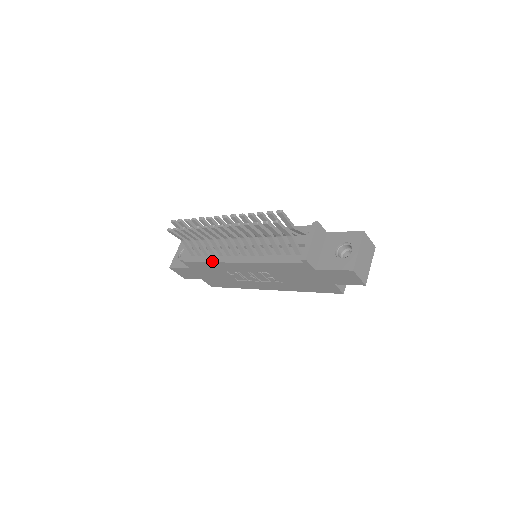
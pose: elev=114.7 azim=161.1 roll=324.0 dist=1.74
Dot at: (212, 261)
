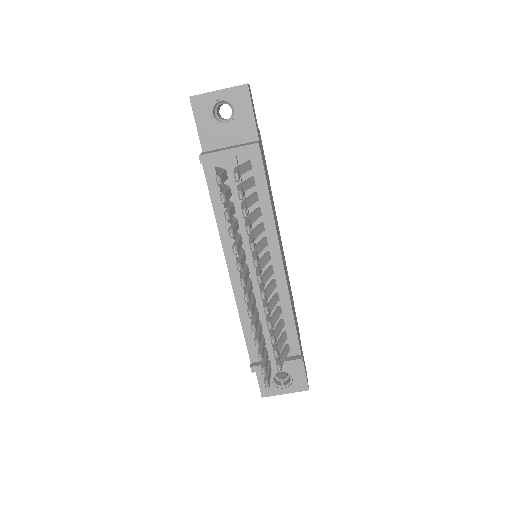
Dot at: (218, 222)
